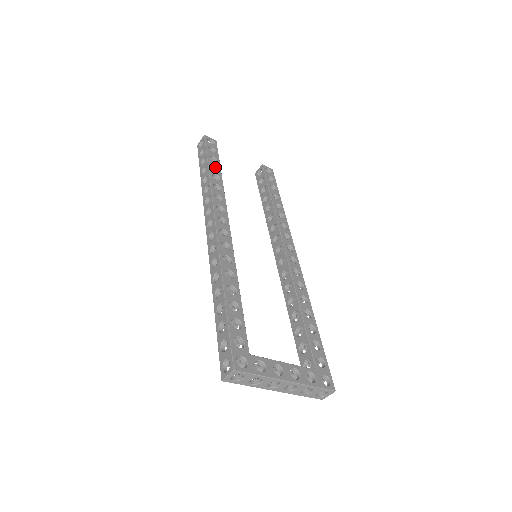
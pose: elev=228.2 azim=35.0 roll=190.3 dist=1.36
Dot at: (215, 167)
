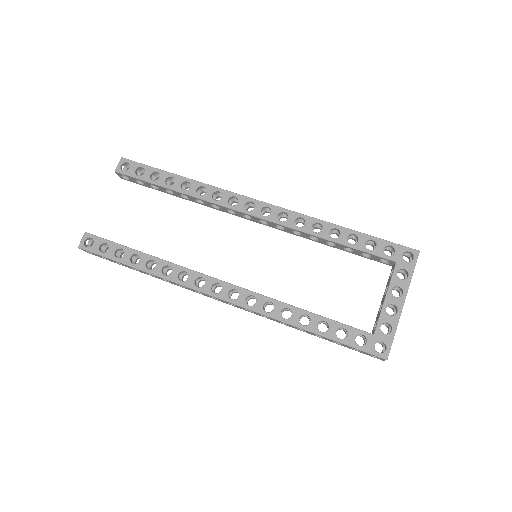
Dot at: (132, 256)
